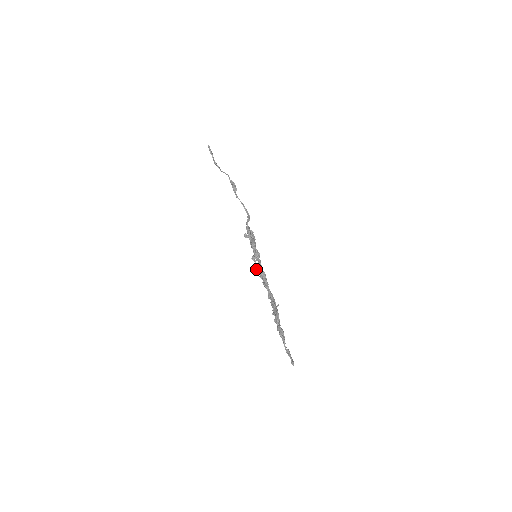
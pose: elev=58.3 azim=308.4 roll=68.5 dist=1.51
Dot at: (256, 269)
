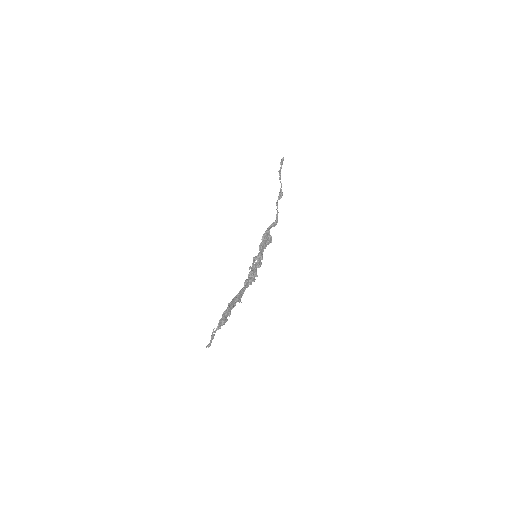
Dot at: (250, 267)
